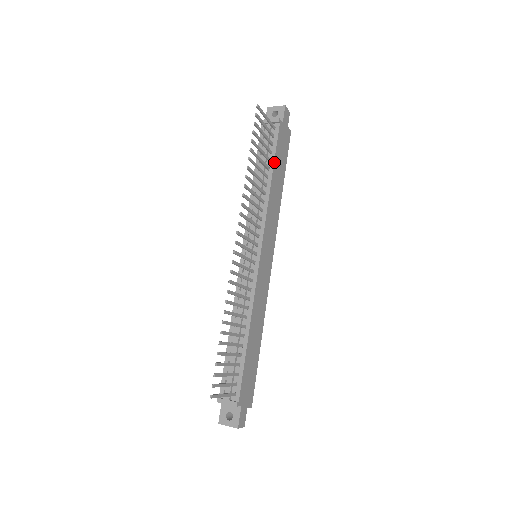
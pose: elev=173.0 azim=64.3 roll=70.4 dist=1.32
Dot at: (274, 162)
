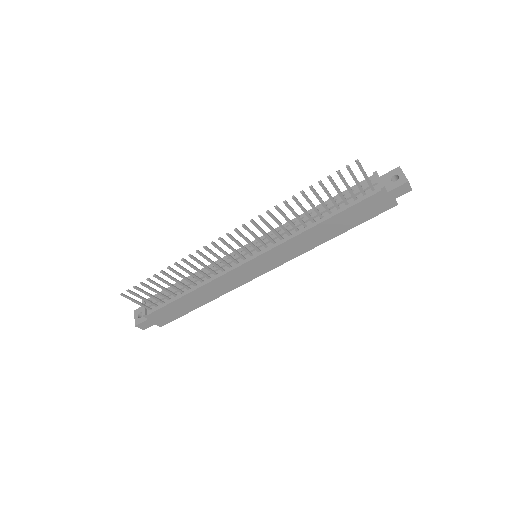
Dot at: (339, 213)
